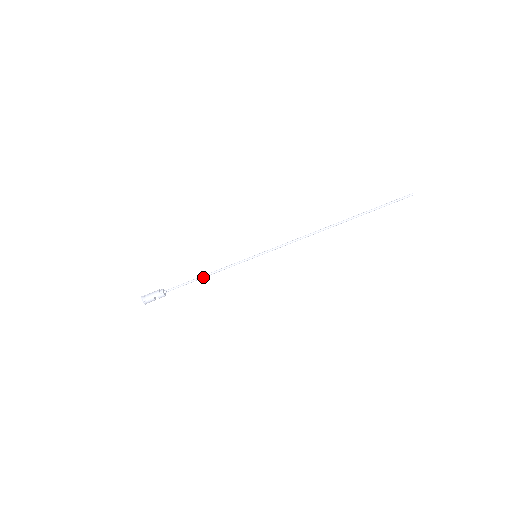
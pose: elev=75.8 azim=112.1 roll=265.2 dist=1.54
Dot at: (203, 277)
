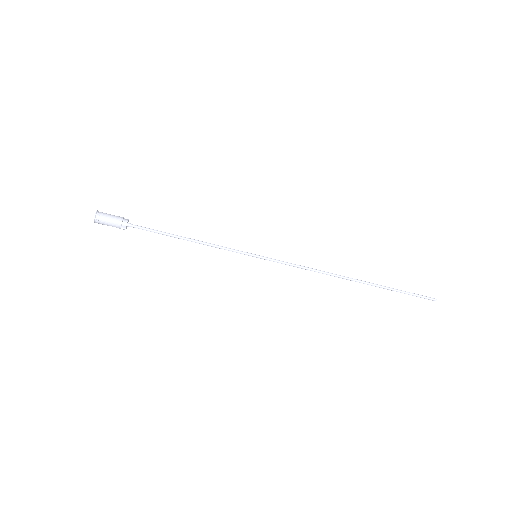
Dot at: (184, 239)
